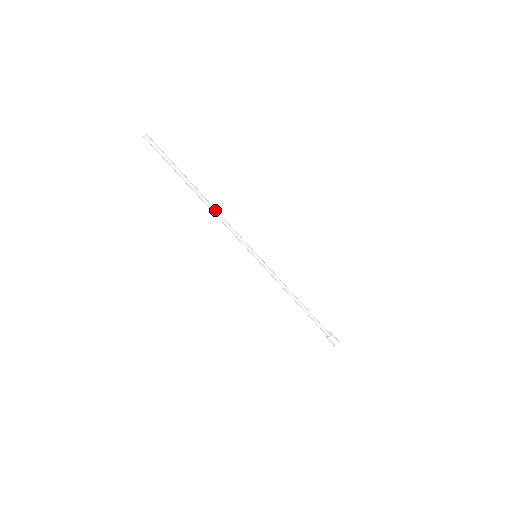
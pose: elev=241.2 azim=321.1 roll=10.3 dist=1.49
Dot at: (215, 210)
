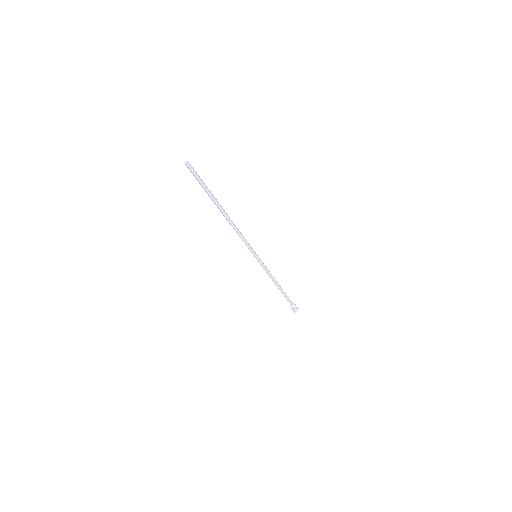
Dot at: (233, 225)
